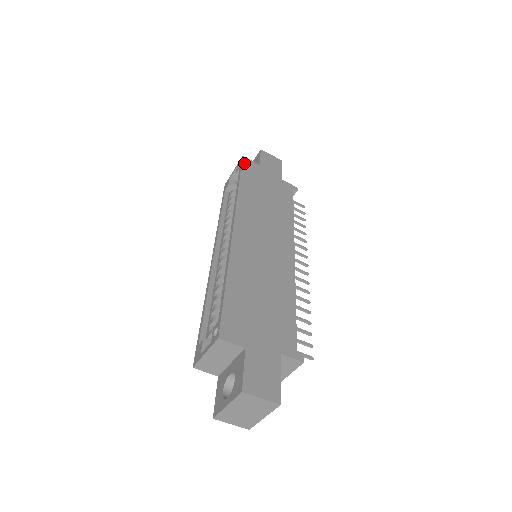
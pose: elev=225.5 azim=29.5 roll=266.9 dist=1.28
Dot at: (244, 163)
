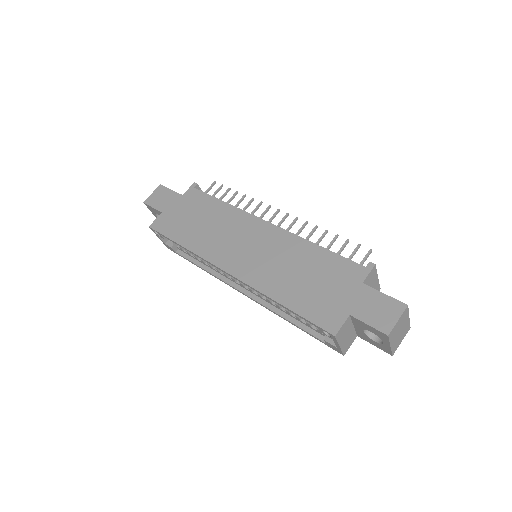
Dot at: (157, 229)
